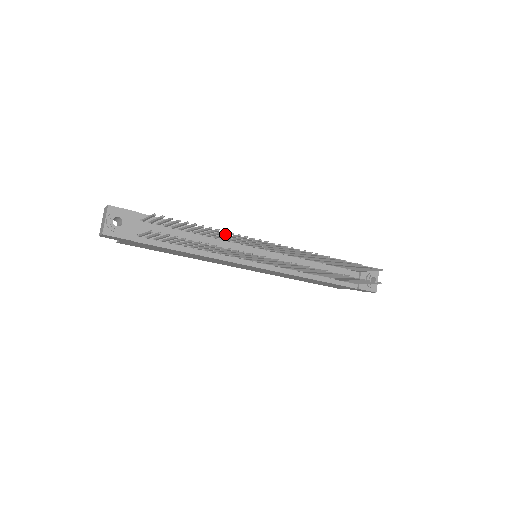
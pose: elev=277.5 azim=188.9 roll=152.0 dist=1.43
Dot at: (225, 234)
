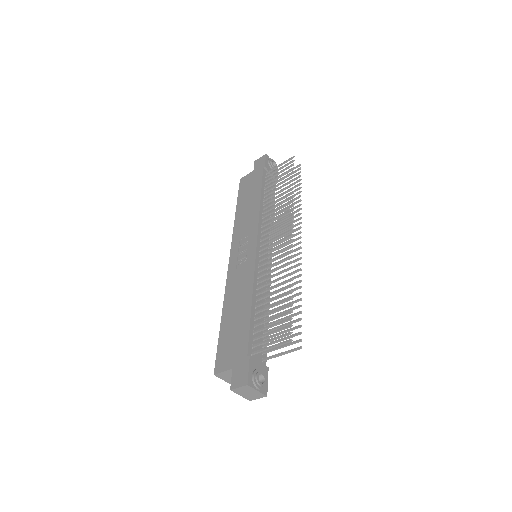
Dot at: occluded
